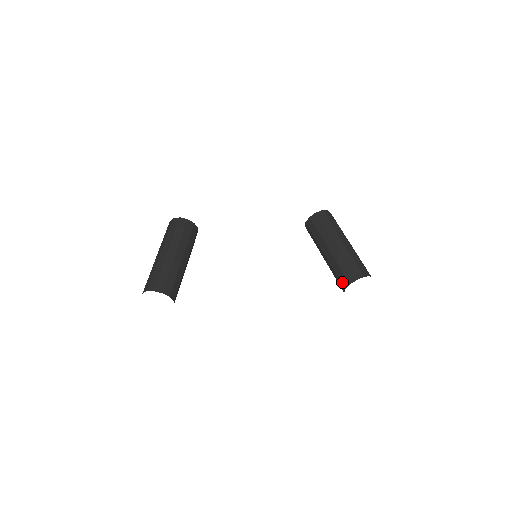
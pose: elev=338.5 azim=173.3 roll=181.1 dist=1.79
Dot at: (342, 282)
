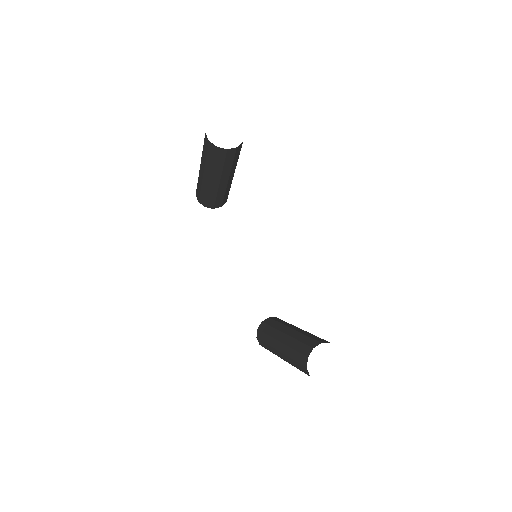
Dot at: (318, 340)
